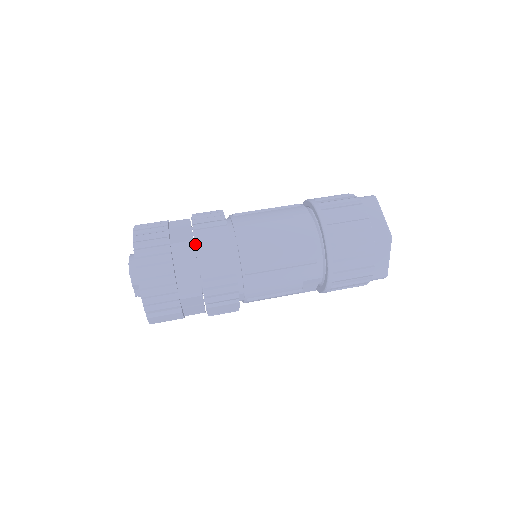
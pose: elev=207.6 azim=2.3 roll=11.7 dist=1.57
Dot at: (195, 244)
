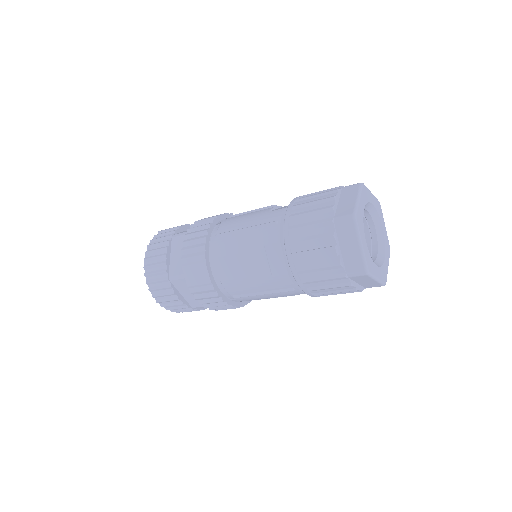
Dot at: occluded
